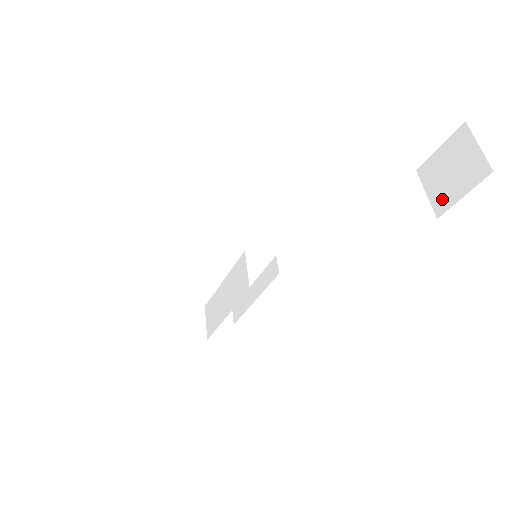
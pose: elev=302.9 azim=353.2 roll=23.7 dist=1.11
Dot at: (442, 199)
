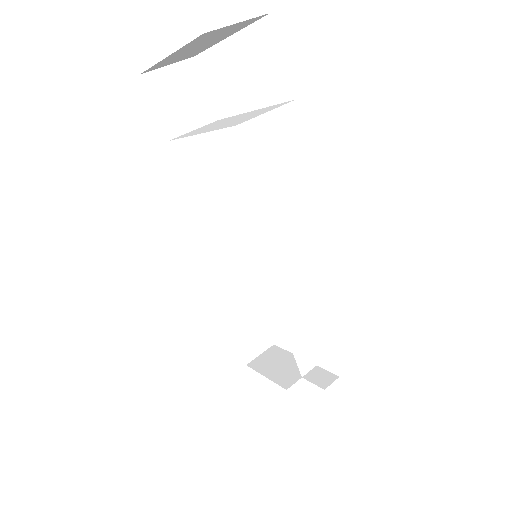
Dot at: occluded
